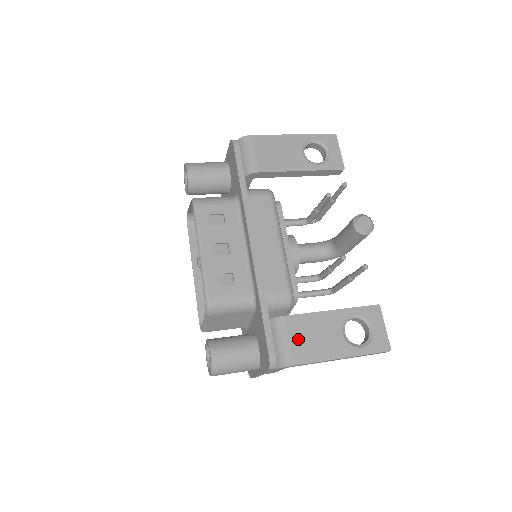
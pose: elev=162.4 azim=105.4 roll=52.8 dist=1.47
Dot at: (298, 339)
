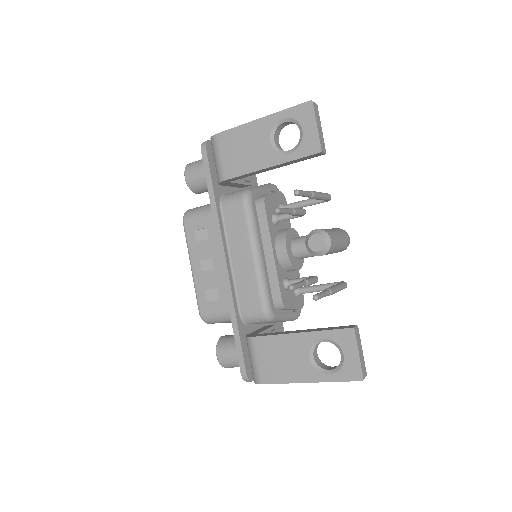
Dot at: (265, 360)
